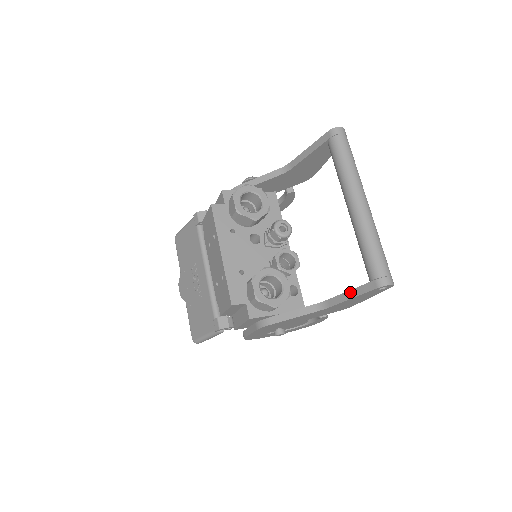
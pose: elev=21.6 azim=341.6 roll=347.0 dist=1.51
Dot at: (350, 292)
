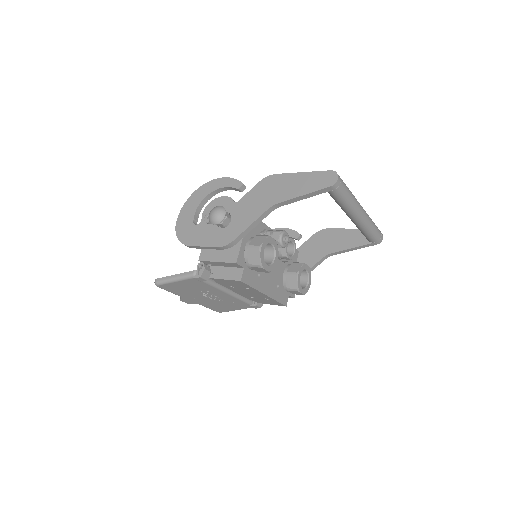
Dot at: (354, 249)
